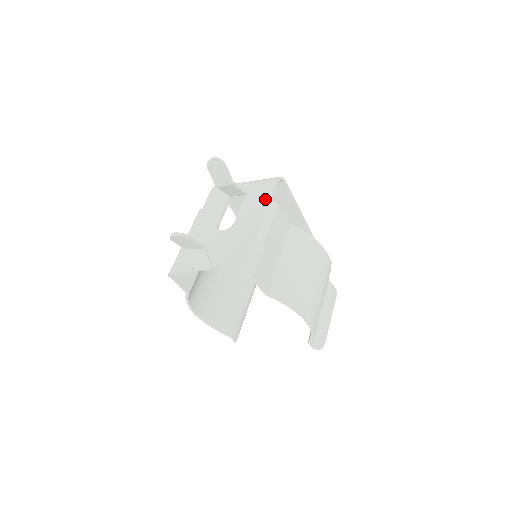
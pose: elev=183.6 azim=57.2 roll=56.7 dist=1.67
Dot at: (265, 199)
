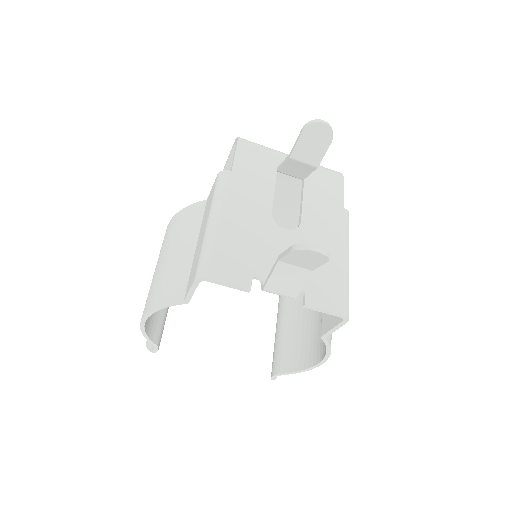
Dot at: (338, 203)
